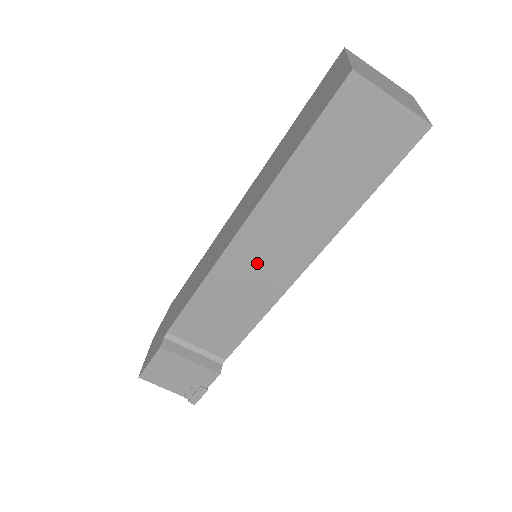
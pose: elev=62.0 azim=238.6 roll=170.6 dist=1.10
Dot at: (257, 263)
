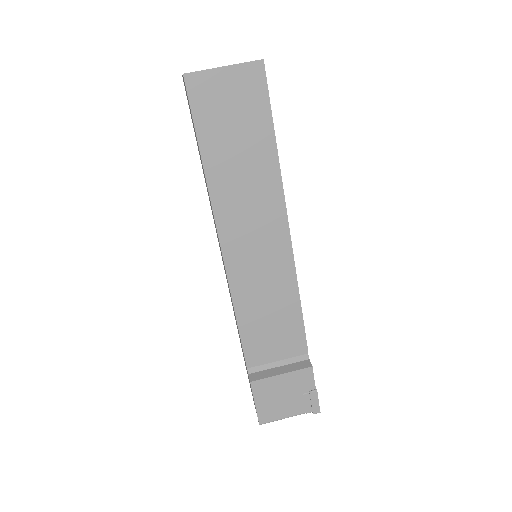
Dot at: (254, 254)
